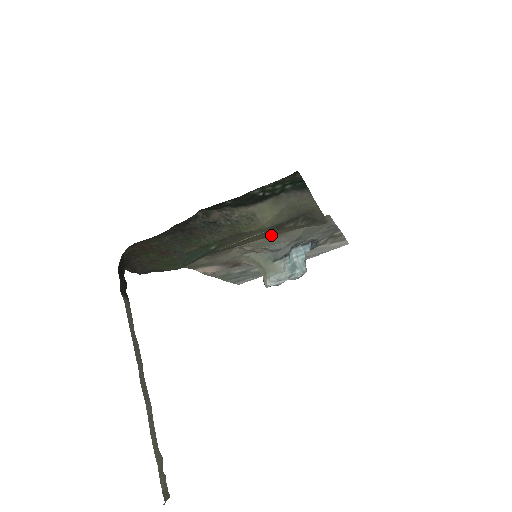
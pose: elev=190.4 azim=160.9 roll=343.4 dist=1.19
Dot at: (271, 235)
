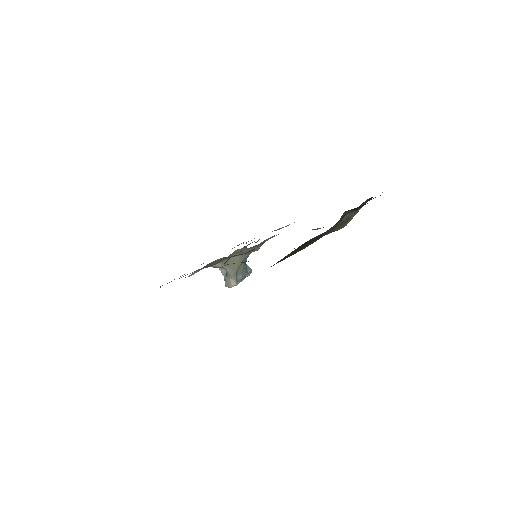
Dot at: occluded
